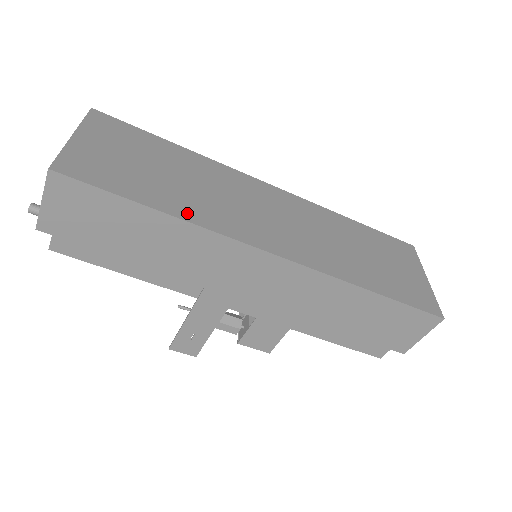
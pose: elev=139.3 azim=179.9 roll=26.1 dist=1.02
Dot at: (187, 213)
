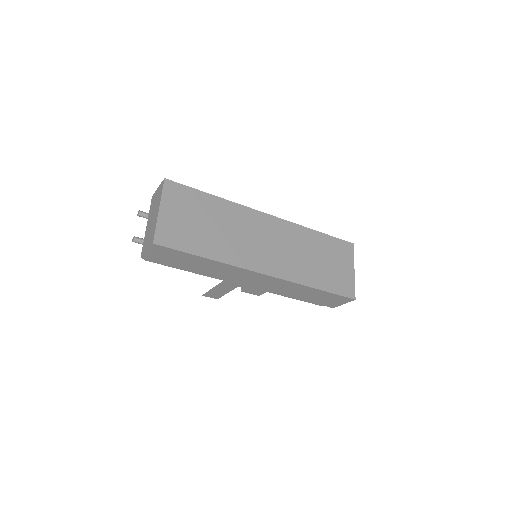
Dot at: (221, 256)
